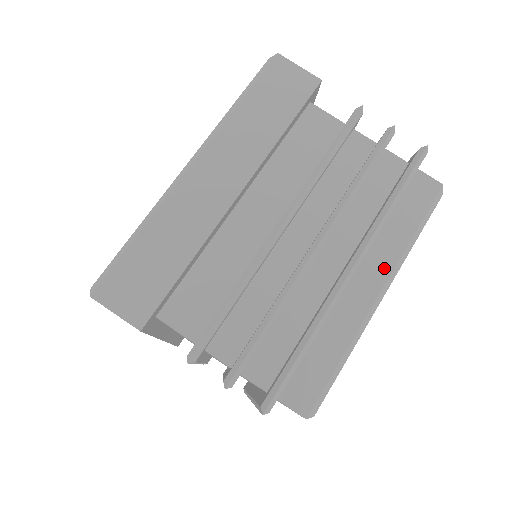
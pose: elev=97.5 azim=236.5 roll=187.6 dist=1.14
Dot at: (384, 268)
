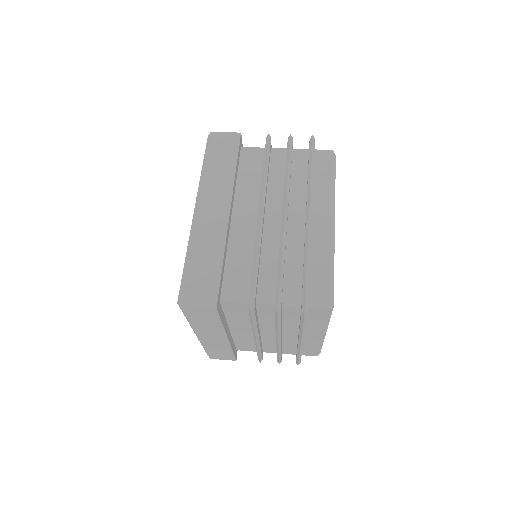
Dot at: occluded
